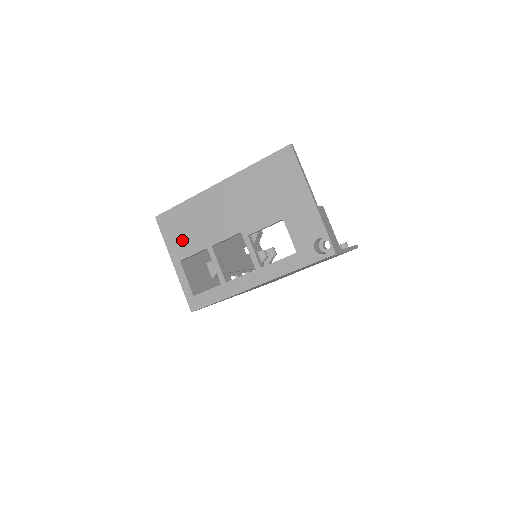
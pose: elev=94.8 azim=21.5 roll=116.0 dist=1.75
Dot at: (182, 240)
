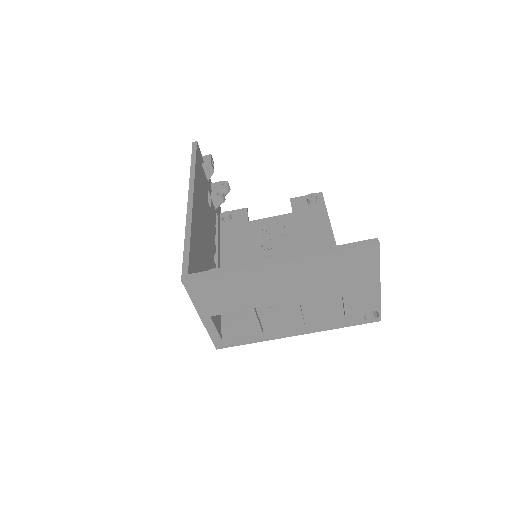
Dot at: (217, 302)
